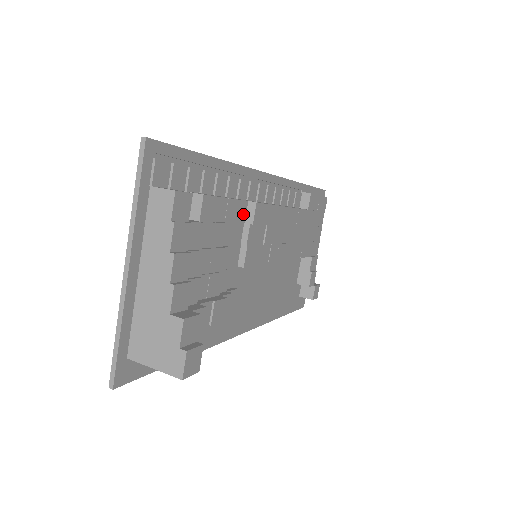
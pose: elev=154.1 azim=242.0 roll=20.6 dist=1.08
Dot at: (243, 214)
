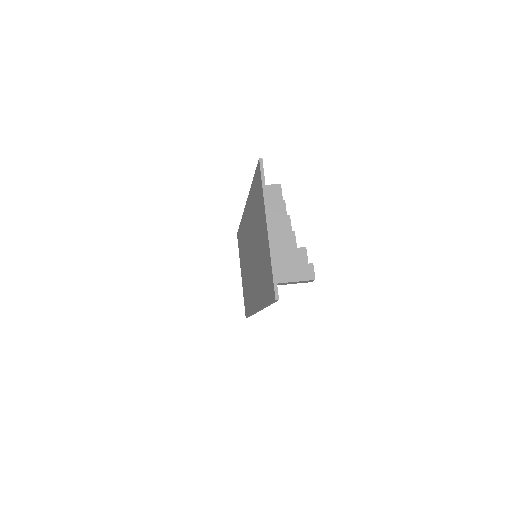
Dot at: occluded
